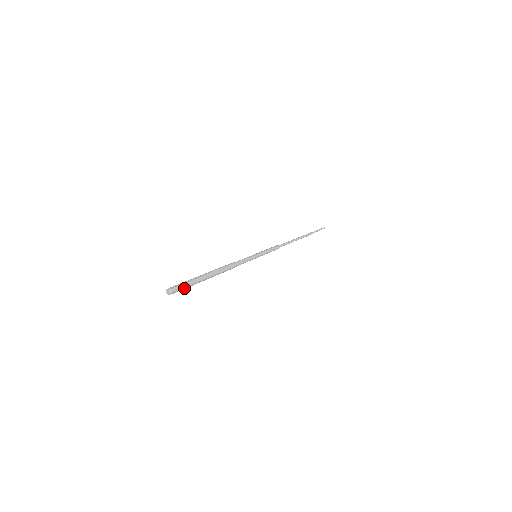
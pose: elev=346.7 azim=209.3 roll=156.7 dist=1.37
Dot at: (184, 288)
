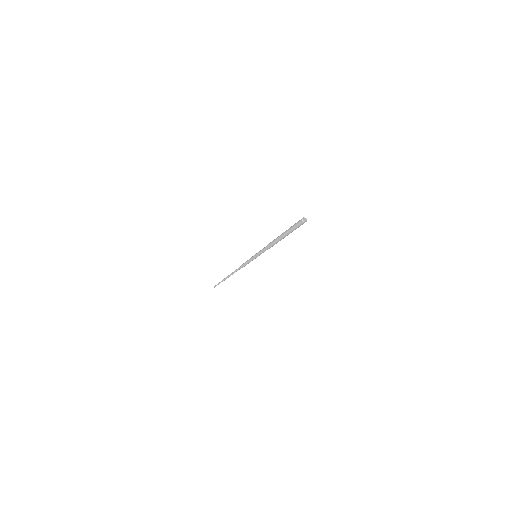
Dot at: (299, 226)
